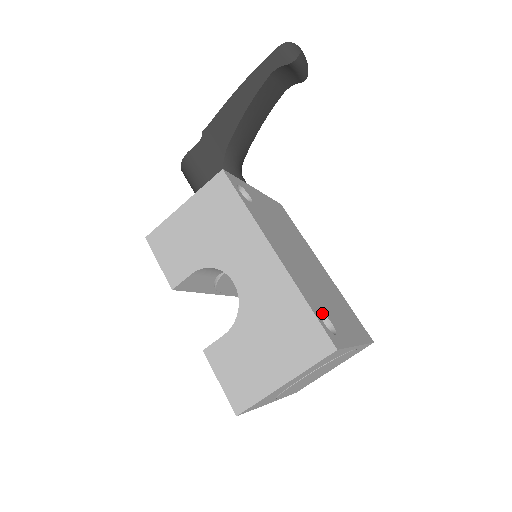
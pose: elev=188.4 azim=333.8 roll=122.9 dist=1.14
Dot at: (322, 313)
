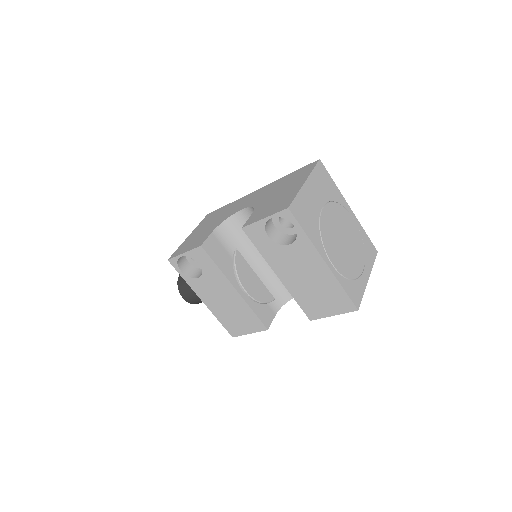
Dot at: occluded
